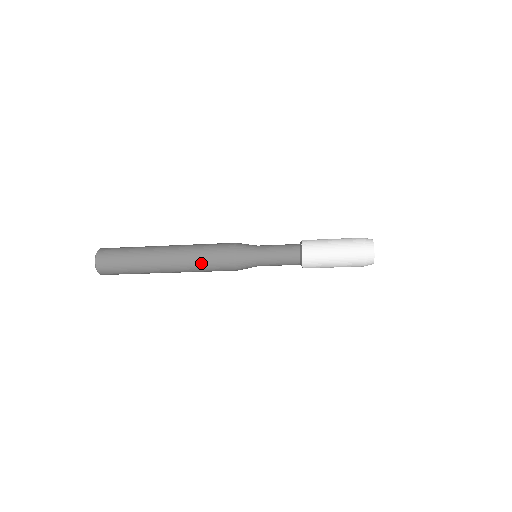
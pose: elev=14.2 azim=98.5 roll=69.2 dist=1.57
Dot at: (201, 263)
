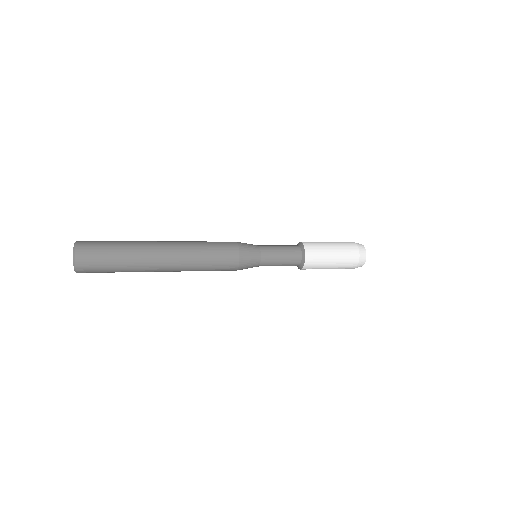
Dot at: (204, 252)
